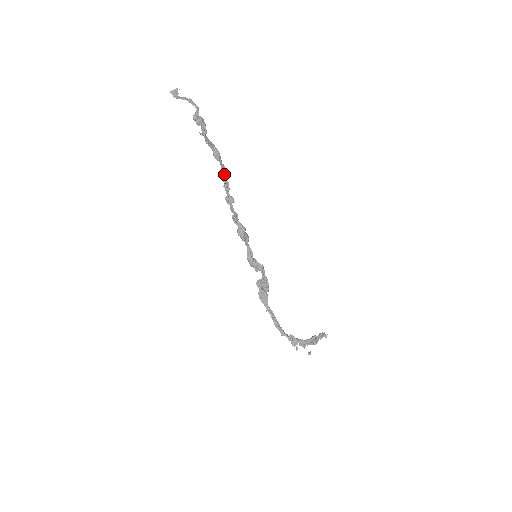
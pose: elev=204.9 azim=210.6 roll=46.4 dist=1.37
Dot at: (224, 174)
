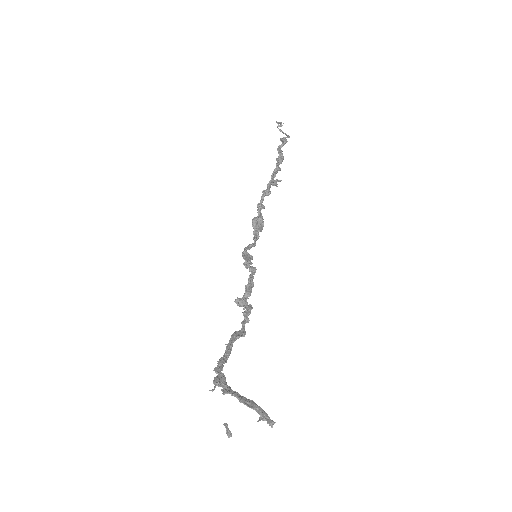
Dot at: (275, 169)
